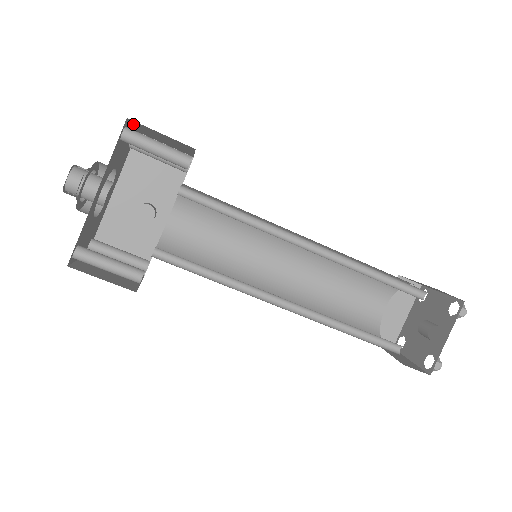
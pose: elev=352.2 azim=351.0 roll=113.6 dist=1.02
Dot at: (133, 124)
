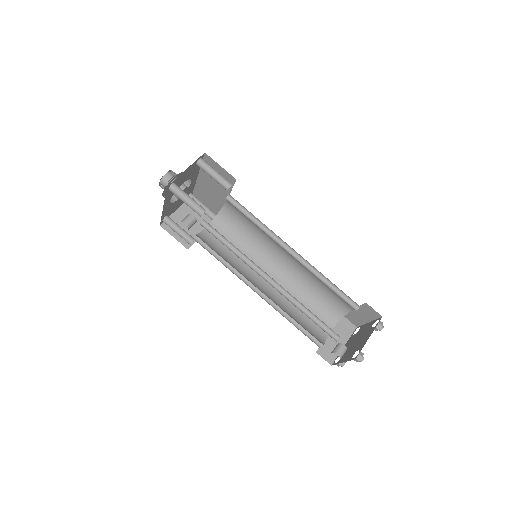
Dot at: occluded
